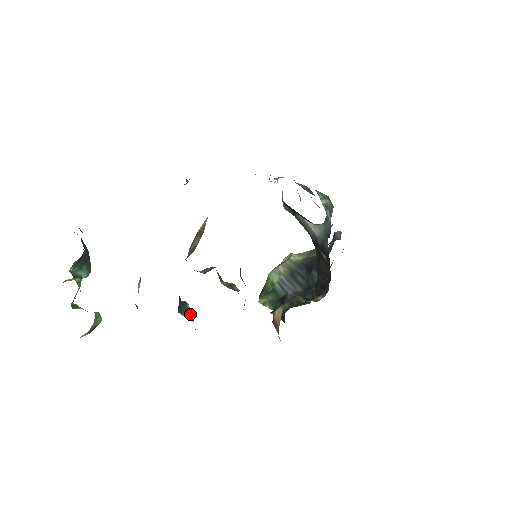
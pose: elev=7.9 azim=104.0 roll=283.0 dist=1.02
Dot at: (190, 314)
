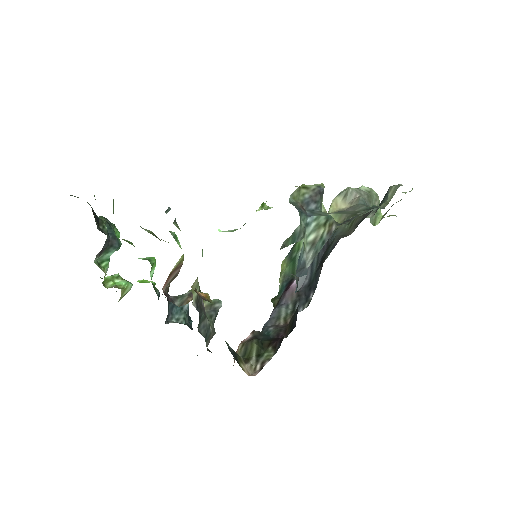
Dot at: (183, 315)
